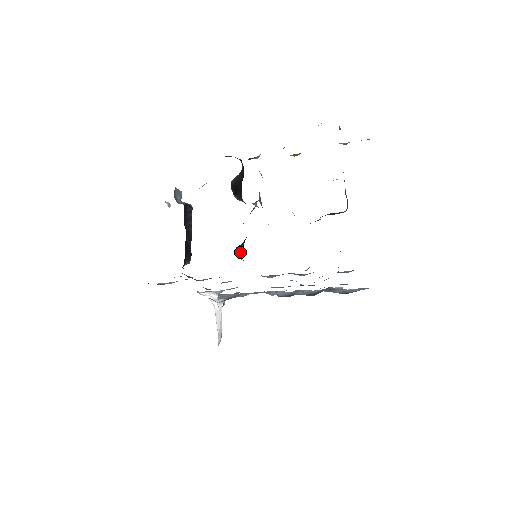
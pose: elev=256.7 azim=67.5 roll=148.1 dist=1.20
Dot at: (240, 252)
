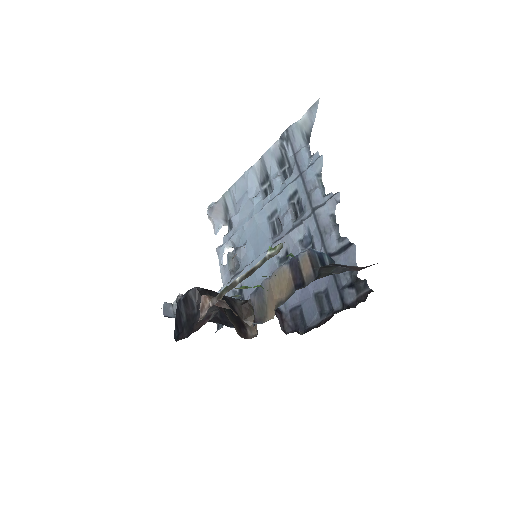
Dot at: (280, 318)
